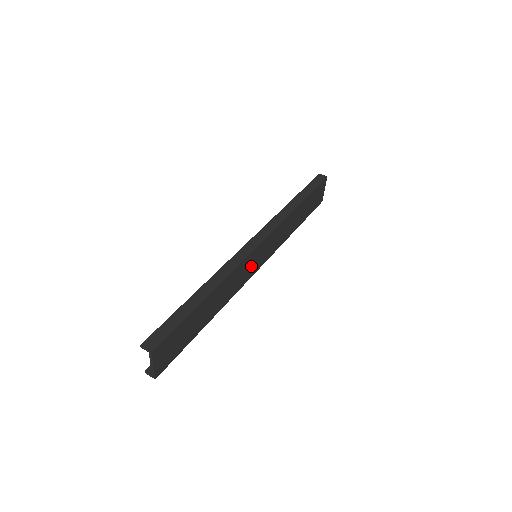
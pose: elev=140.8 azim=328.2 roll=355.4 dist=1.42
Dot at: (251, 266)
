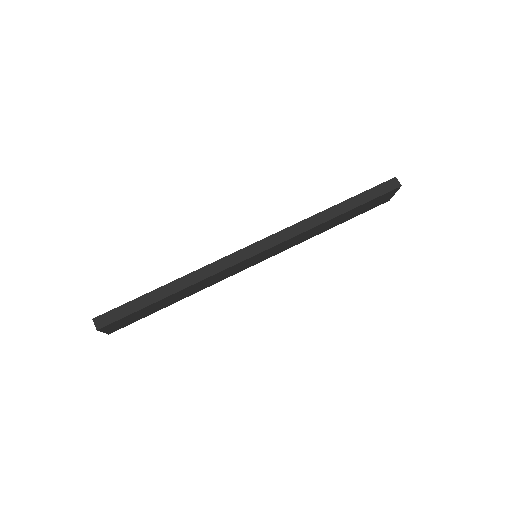
Dot at: (245, 265)
